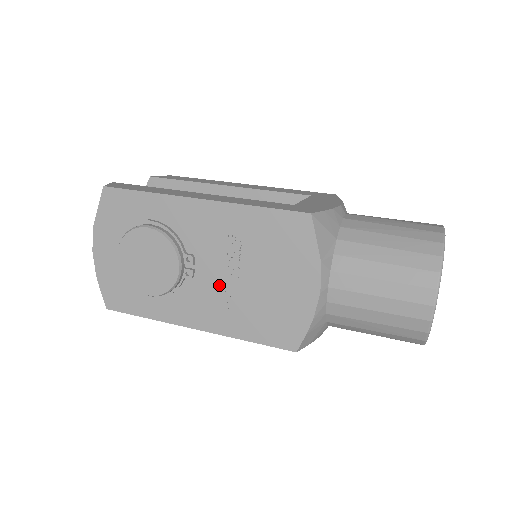
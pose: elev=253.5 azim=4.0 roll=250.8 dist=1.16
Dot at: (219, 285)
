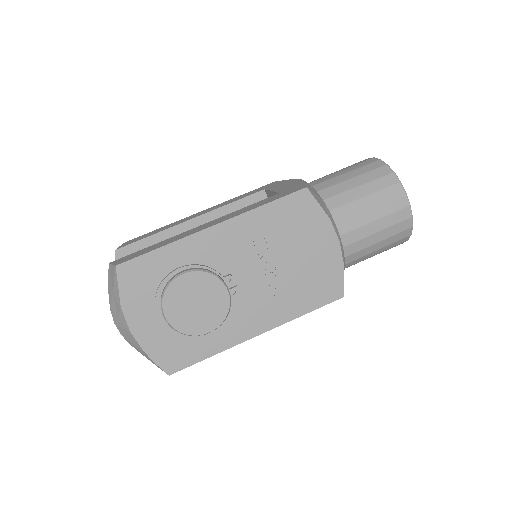
Dot at: (262, 285)
